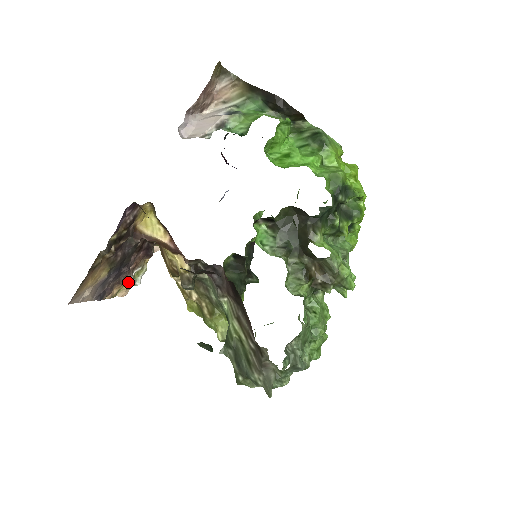
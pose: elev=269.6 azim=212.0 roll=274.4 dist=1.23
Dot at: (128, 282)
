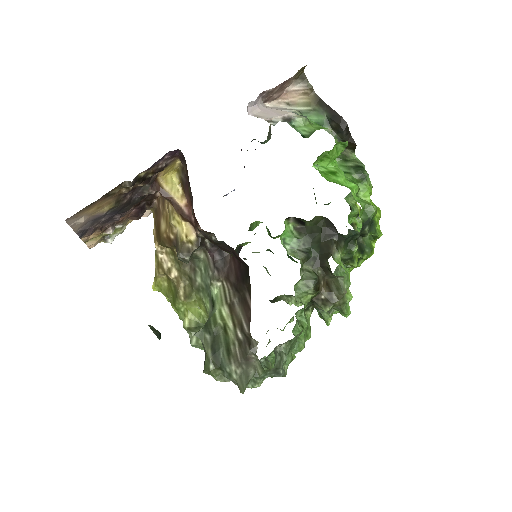
Dot at: (103, 234)
